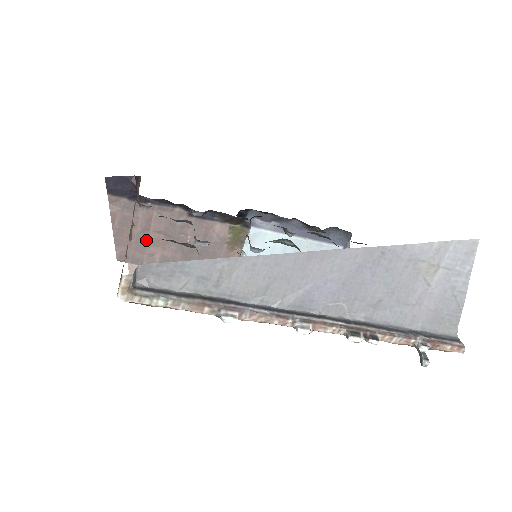
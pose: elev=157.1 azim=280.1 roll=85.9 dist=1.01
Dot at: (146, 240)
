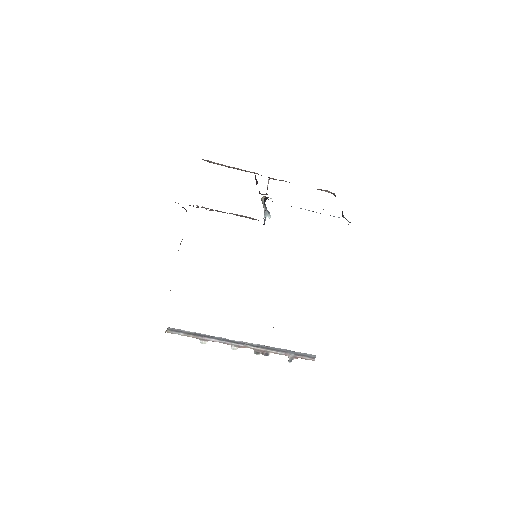
Dot at: occluded
